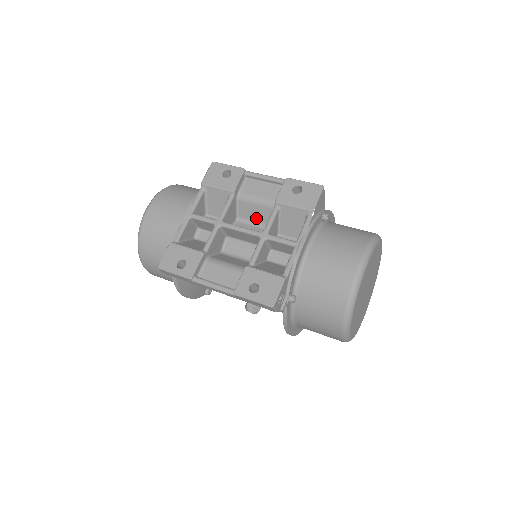
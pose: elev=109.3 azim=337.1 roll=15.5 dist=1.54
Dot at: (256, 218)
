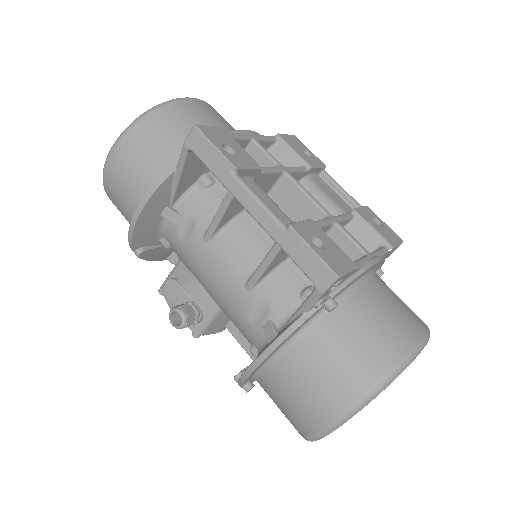
Dot at: occluded
